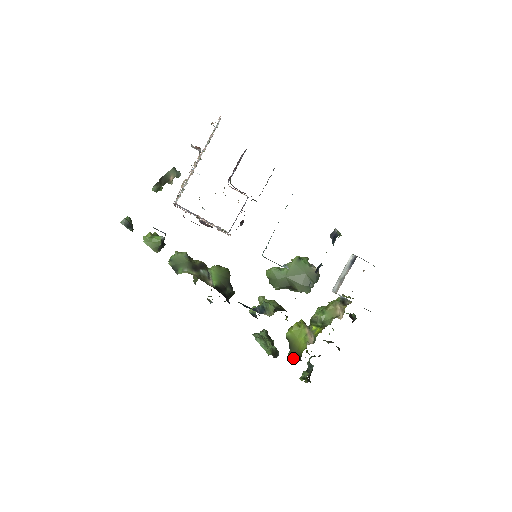
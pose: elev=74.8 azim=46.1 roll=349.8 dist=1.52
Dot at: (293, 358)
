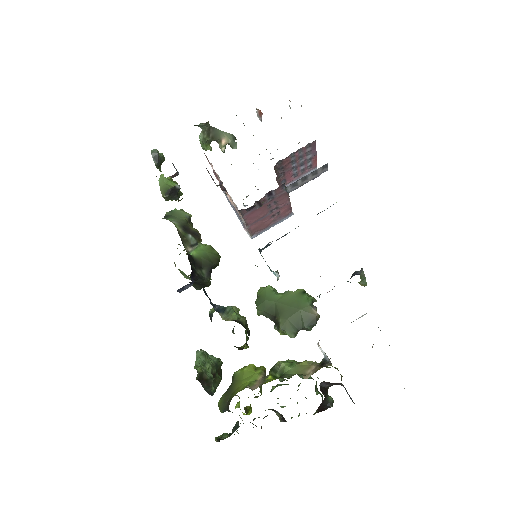
Dot at: (223, 403)
